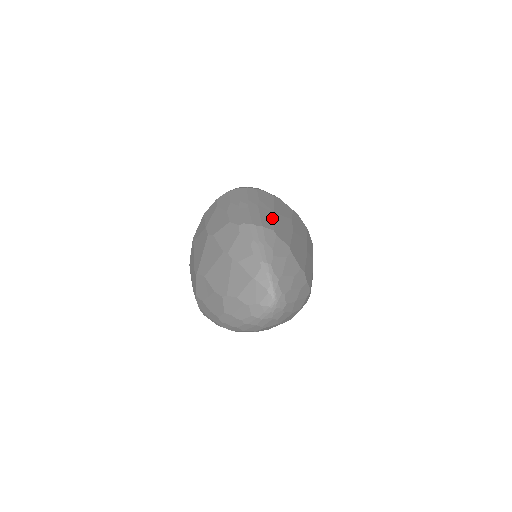
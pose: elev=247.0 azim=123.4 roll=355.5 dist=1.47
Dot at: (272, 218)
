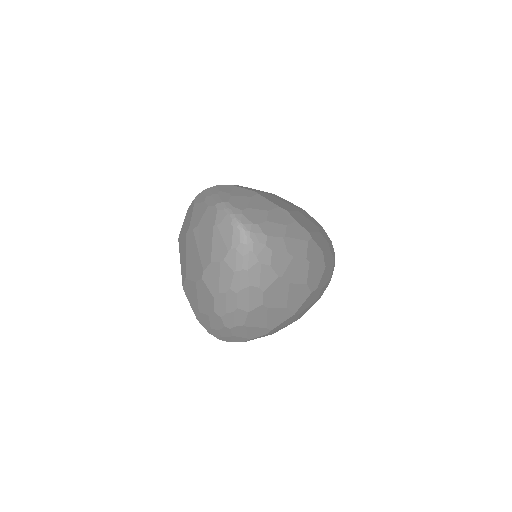
Dot at: occluded
